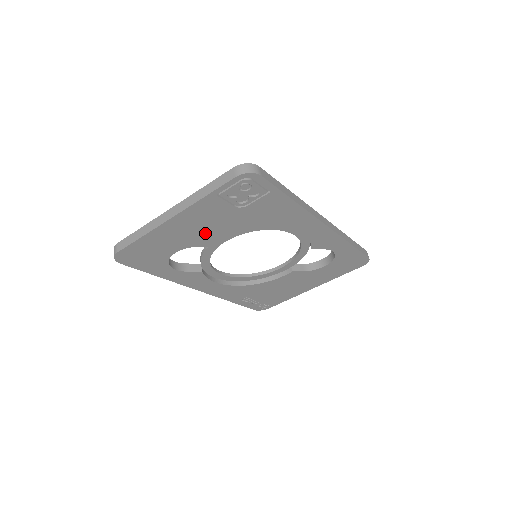
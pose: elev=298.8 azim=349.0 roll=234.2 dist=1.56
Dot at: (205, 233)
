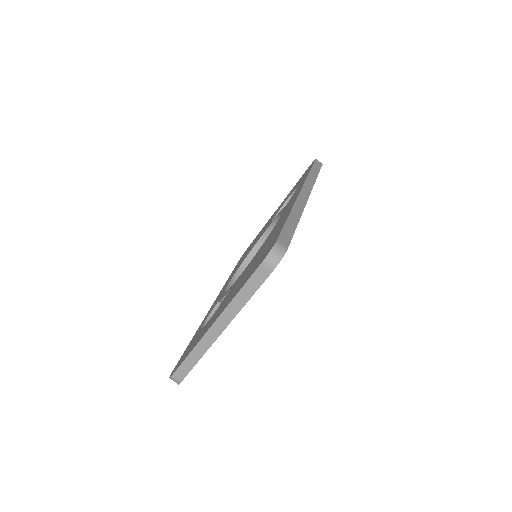
Dot at: occluded
